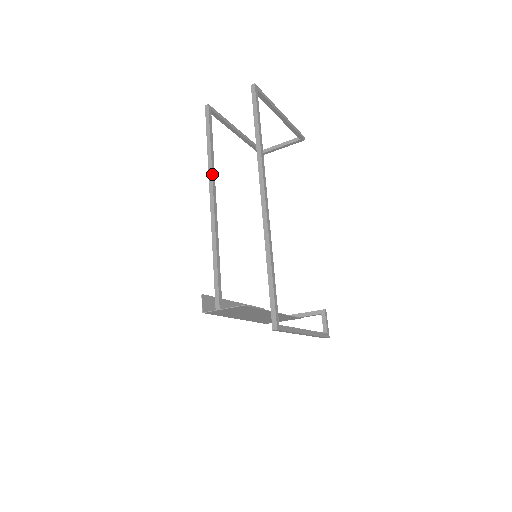
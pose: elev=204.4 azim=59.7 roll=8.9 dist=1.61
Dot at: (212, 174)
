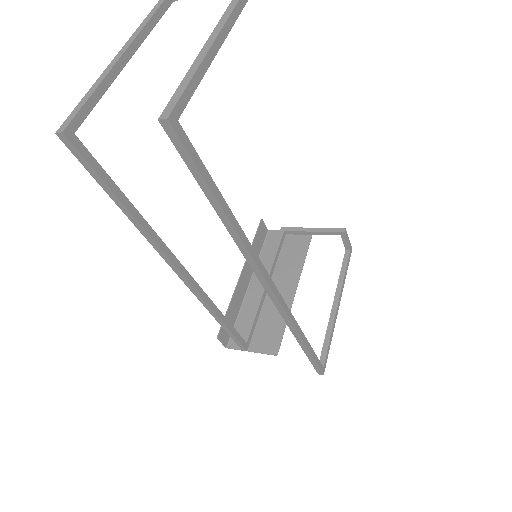
Dot at: (158, 247)
